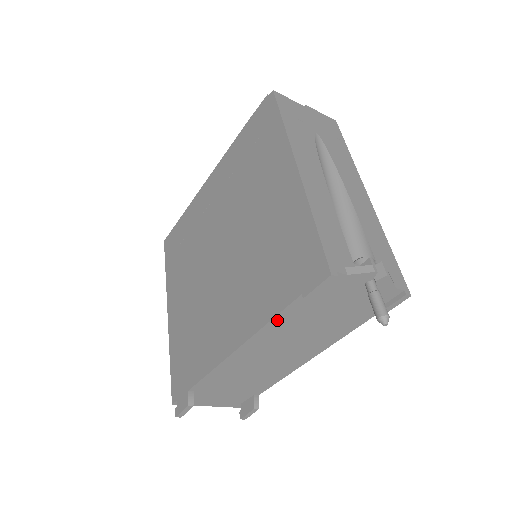
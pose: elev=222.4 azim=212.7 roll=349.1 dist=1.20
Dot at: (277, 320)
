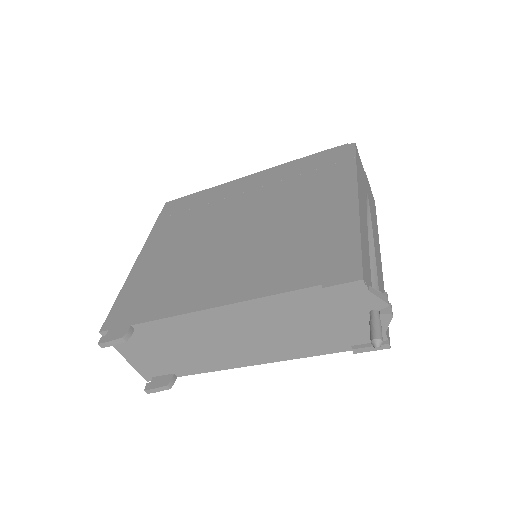
Dot at: (279, 298)
